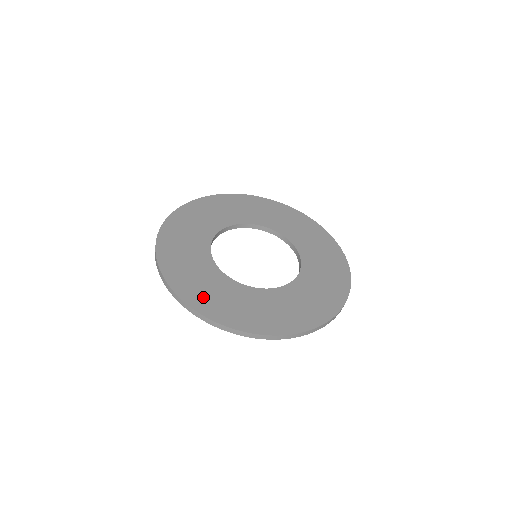
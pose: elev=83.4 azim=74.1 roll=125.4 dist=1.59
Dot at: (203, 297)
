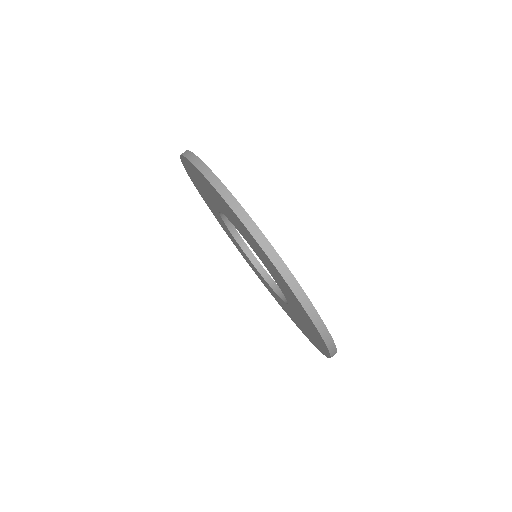
Dot at: occluded
